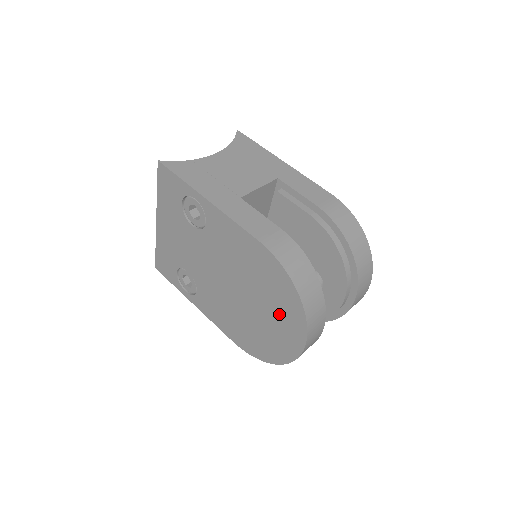
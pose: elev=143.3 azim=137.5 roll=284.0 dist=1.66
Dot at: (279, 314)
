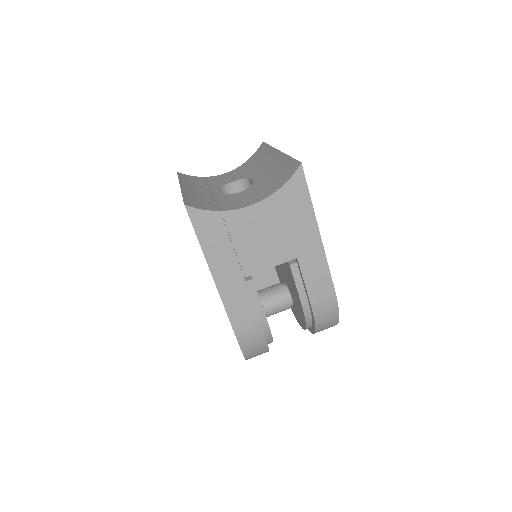
Dot at: occluded
